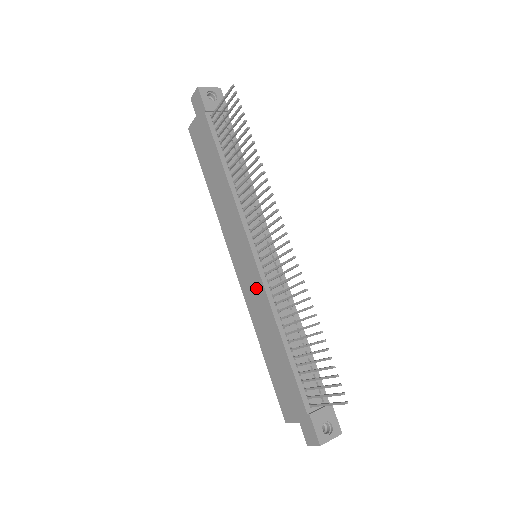
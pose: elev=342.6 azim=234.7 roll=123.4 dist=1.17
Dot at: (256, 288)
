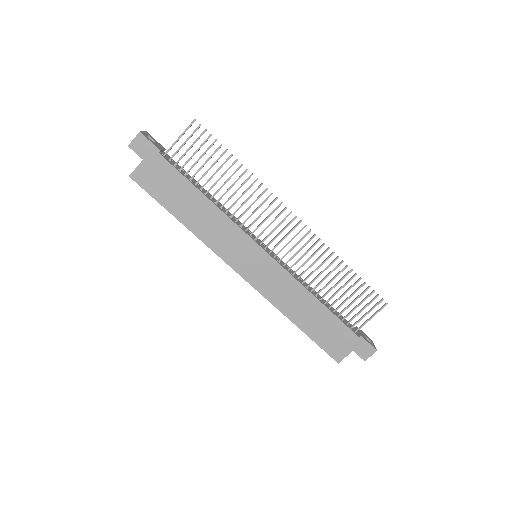
Dot at: (276, 277)
